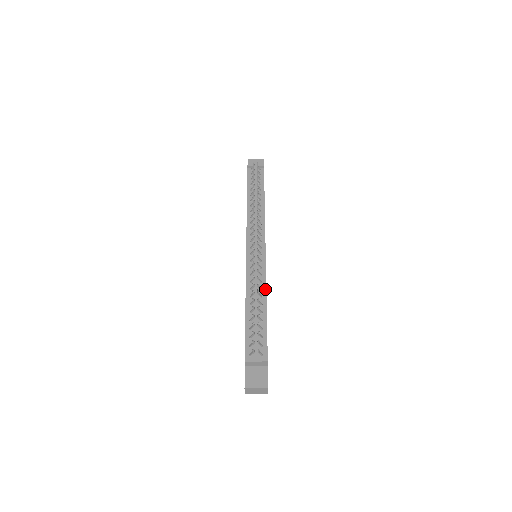
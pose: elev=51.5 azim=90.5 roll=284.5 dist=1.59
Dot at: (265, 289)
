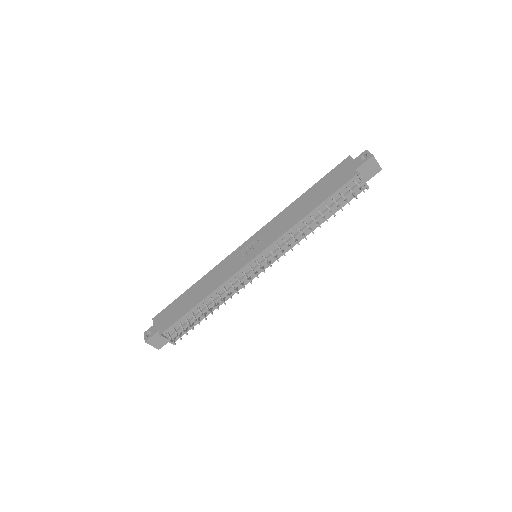
Dot at: (227, 299)
